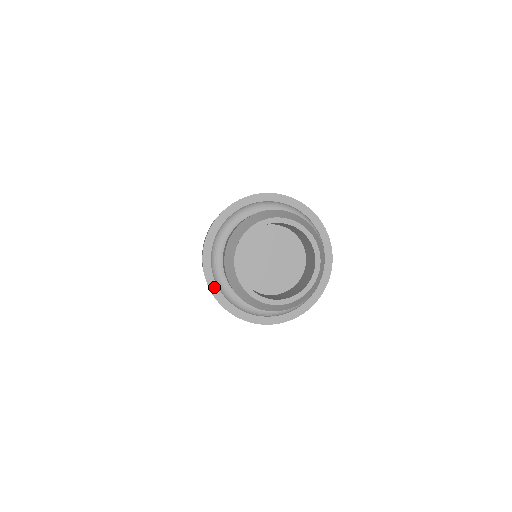
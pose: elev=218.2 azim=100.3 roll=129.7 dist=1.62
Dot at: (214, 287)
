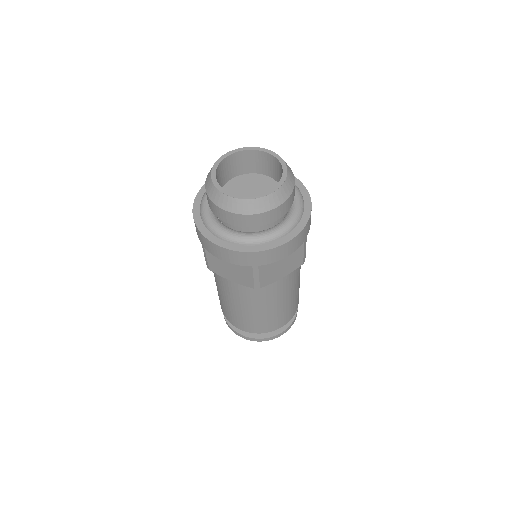
Dot at: (205, 231)
